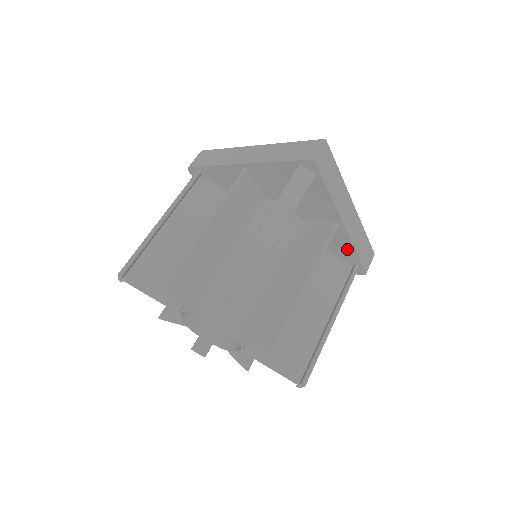
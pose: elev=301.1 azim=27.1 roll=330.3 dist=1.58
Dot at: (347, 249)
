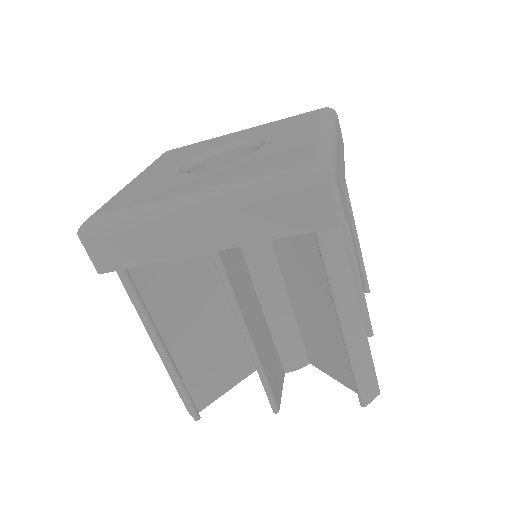
Dot at: occluded
